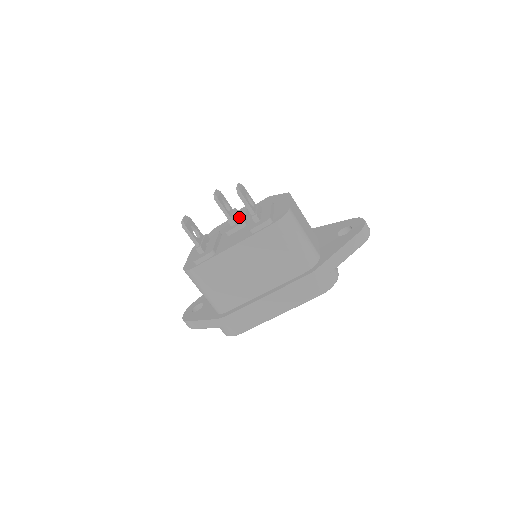
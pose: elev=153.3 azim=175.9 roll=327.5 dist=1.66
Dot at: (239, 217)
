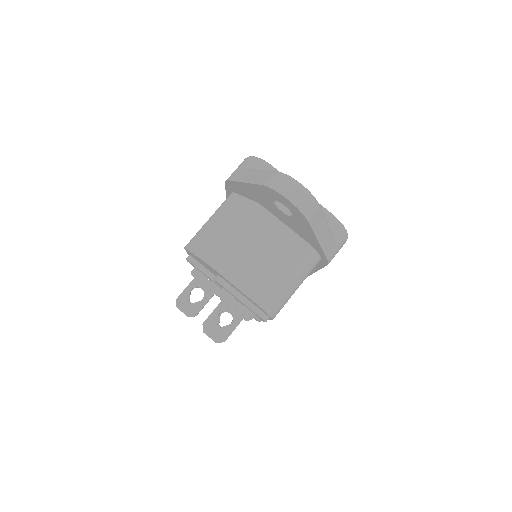
Dot at: (211, 281)
